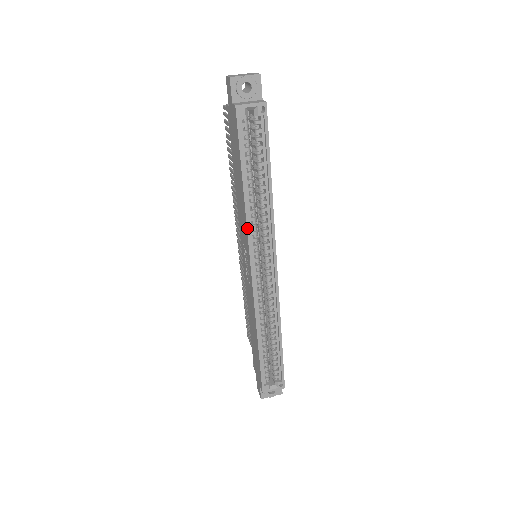
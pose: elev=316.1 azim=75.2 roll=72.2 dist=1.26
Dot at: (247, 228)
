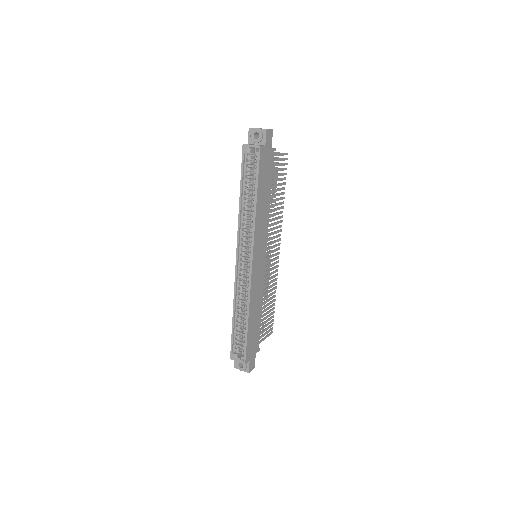
Dot at: (238, 226)
